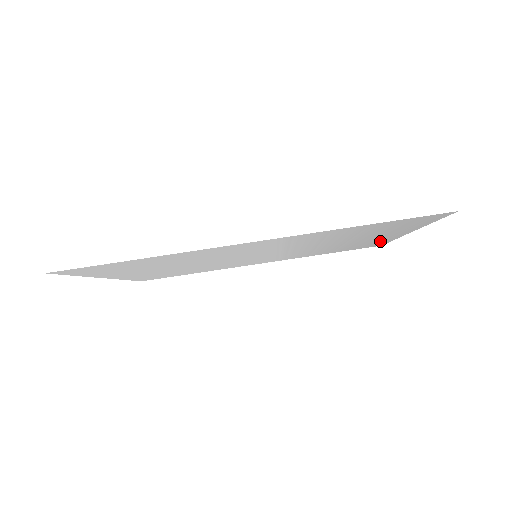
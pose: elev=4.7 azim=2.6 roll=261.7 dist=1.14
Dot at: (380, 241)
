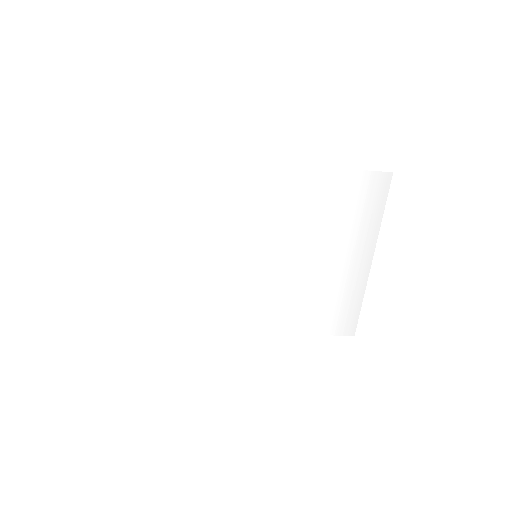
Dot at: (352, 294)
